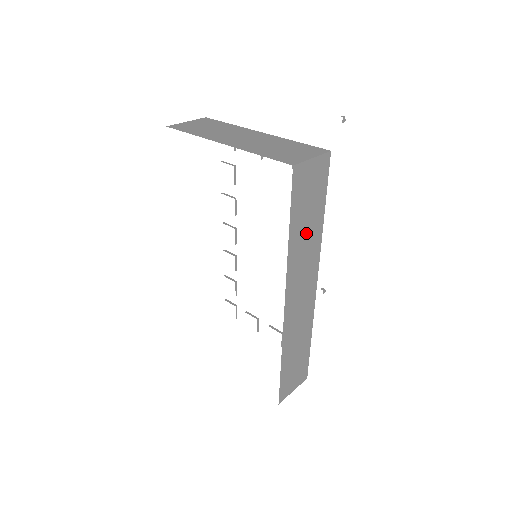
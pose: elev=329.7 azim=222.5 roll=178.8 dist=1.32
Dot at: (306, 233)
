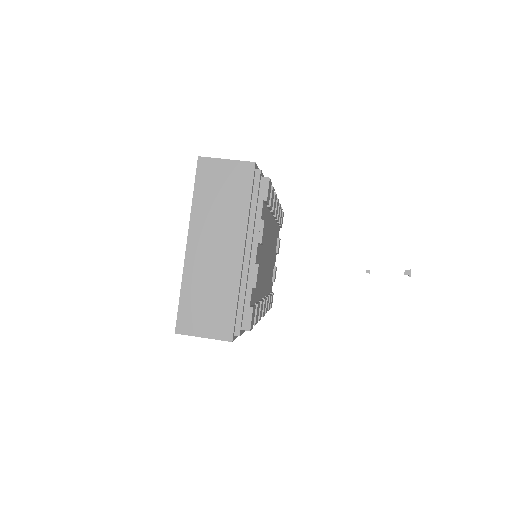
Dot at: occluded
